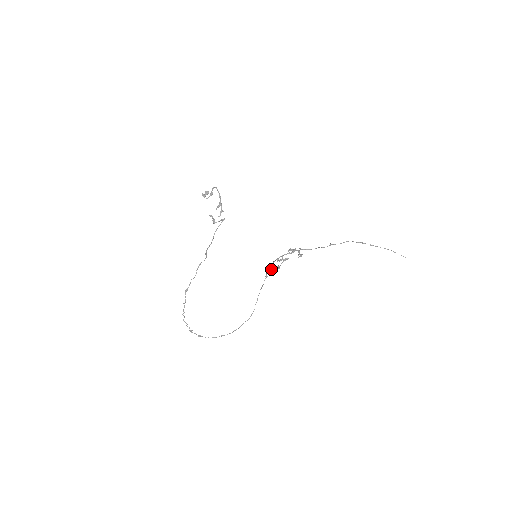
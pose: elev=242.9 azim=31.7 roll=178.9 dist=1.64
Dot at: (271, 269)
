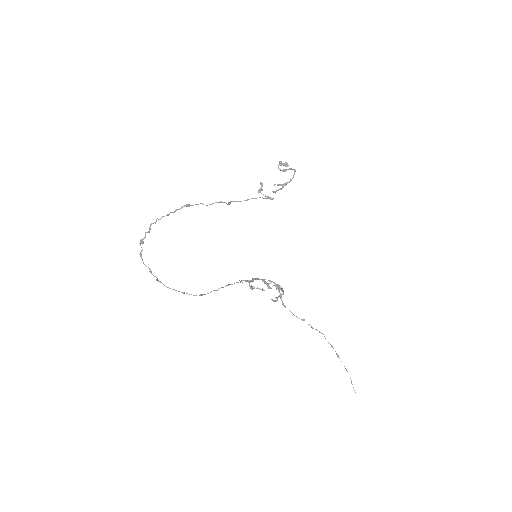
Dot at: (248, 281)
